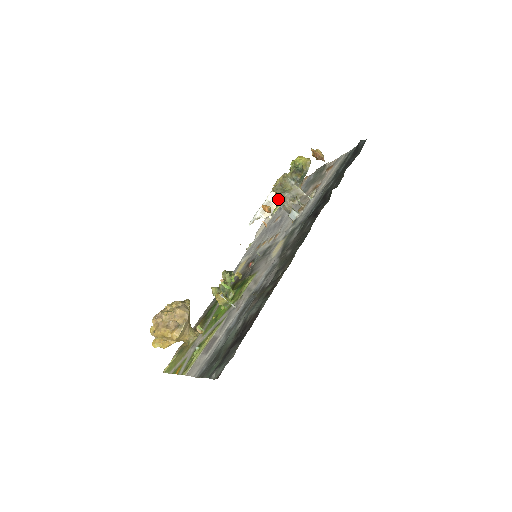
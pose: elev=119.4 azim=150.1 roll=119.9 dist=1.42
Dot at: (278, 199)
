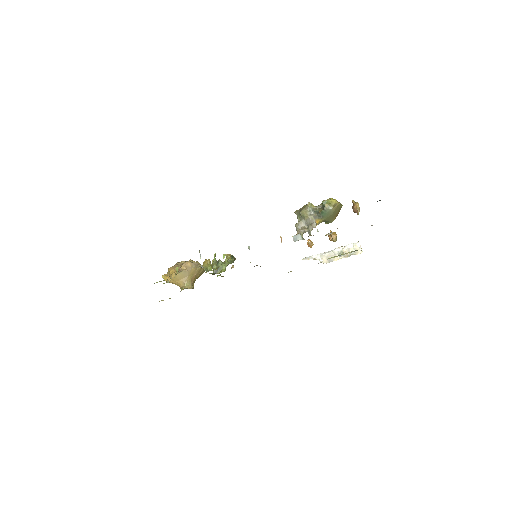
Dot at: occluded
